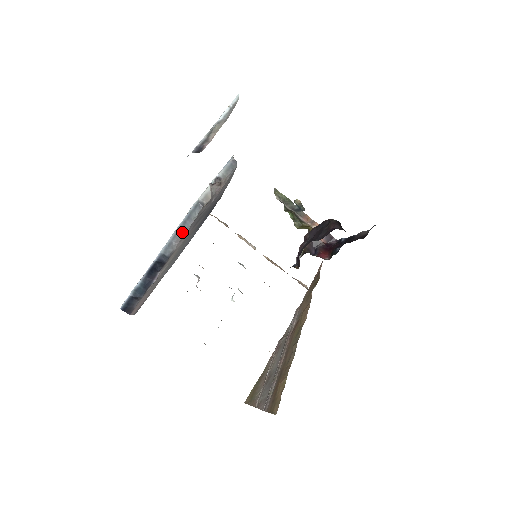
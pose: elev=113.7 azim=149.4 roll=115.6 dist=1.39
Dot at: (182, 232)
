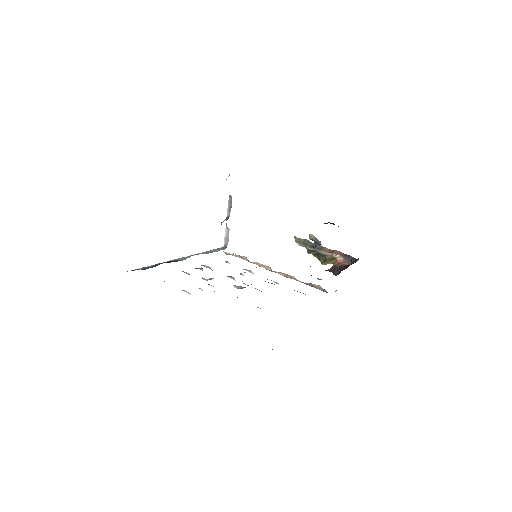
Dot at: occluded
